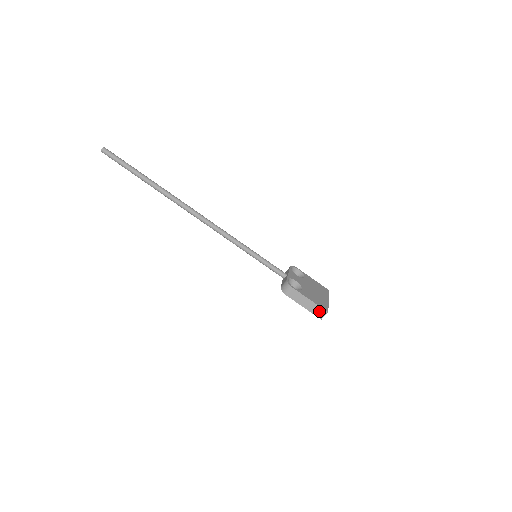
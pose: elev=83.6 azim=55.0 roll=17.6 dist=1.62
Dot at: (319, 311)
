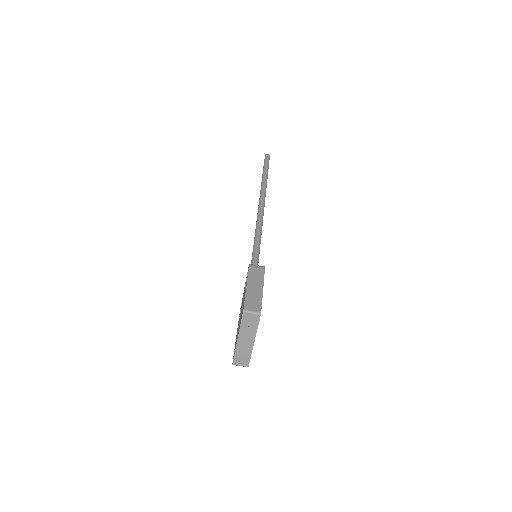
Dot at: (255, 304)
